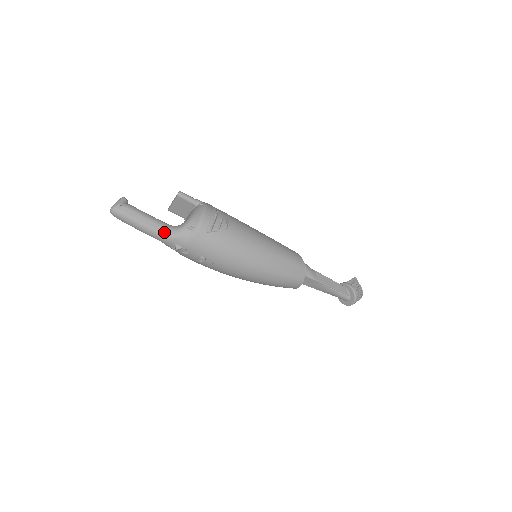
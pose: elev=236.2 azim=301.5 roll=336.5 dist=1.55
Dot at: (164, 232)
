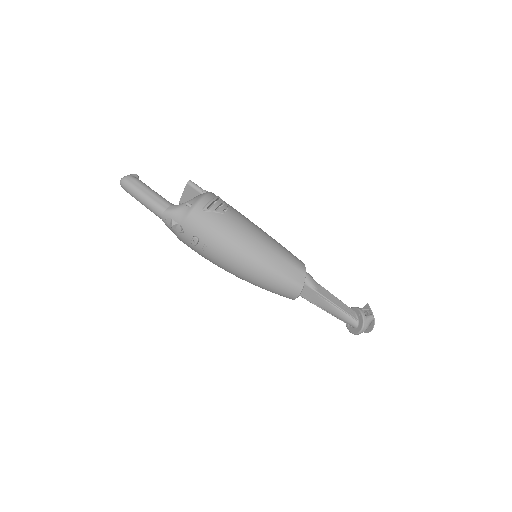
Dot at: (164, 206)
